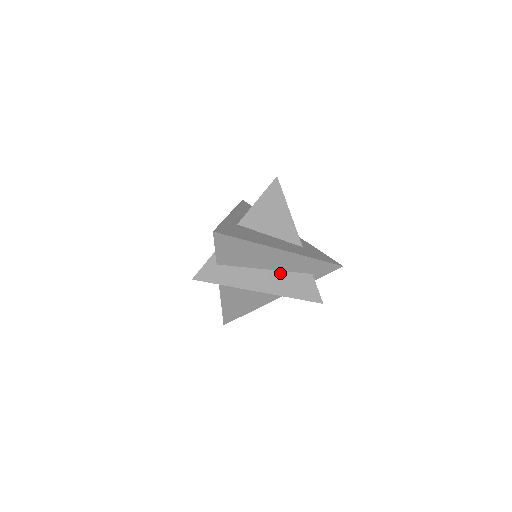
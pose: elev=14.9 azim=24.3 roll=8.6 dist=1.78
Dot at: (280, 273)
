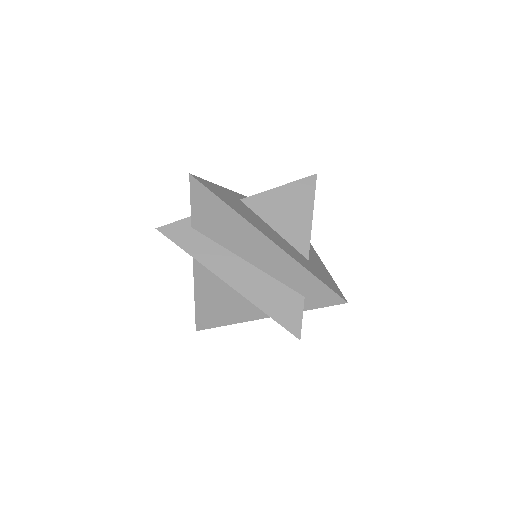
Dot at: (262, 274)
